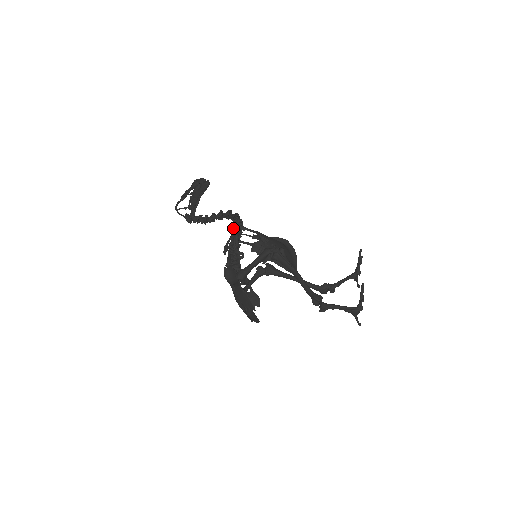
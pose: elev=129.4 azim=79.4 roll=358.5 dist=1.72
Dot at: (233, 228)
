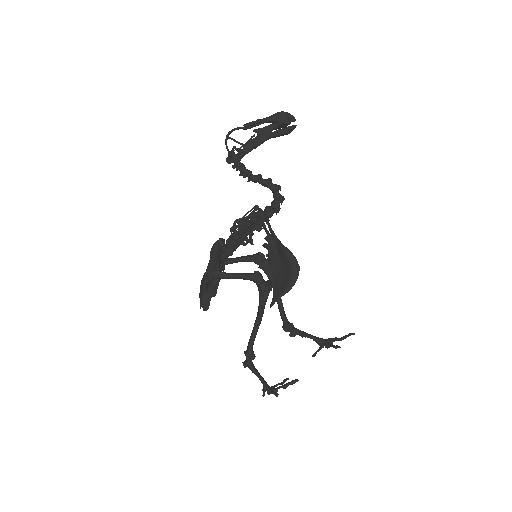
Dot at: (243, 233)
